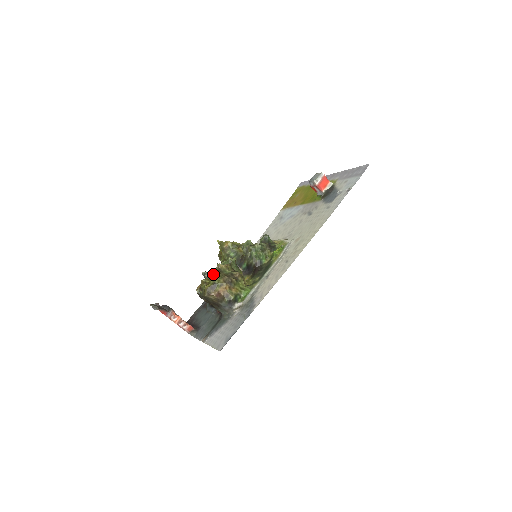
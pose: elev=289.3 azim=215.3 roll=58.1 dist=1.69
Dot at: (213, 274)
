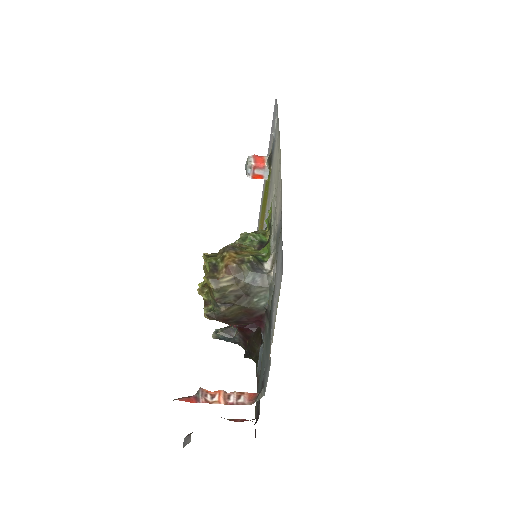
Dot at: (205, 270)
